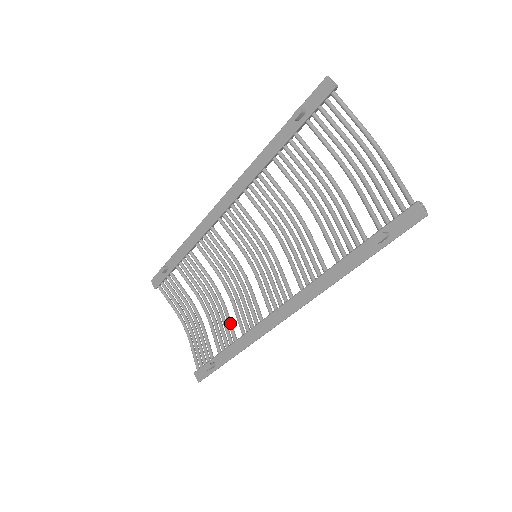
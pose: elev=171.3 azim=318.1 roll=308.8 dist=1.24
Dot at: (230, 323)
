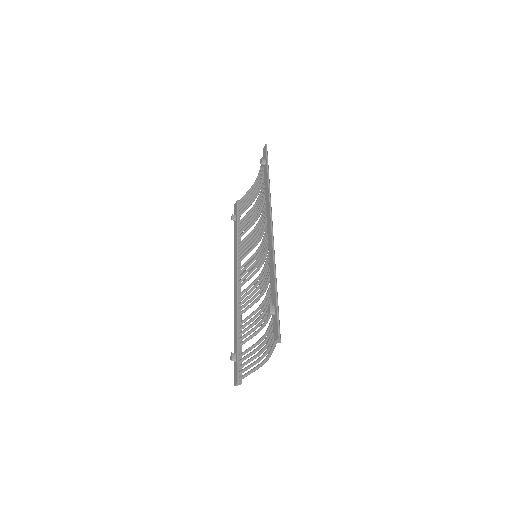
Dot at: (269, 288)
